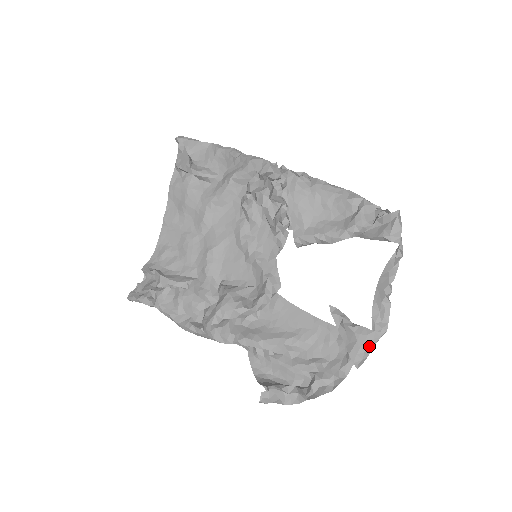
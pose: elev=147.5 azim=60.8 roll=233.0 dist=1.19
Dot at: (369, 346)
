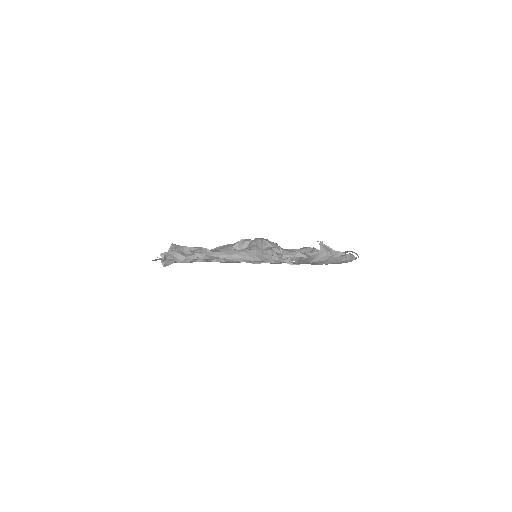
Dot at: occluded
